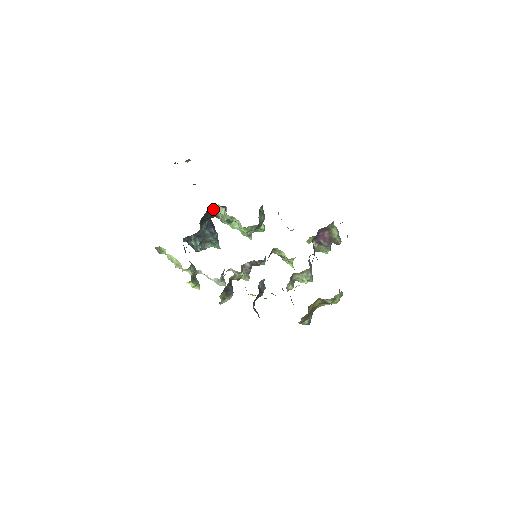
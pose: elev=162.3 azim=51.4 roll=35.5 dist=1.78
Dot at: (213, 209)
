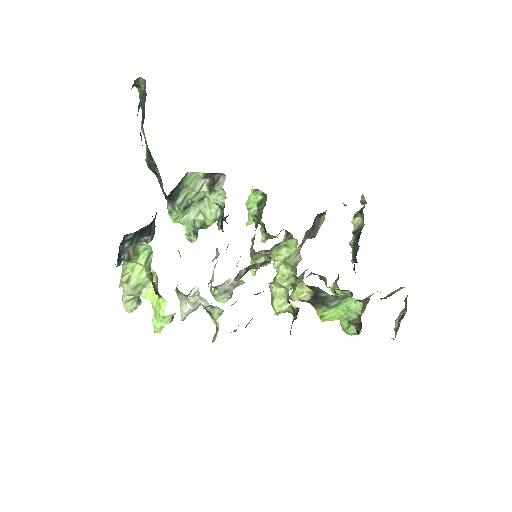
Dot at: (185, 180)
